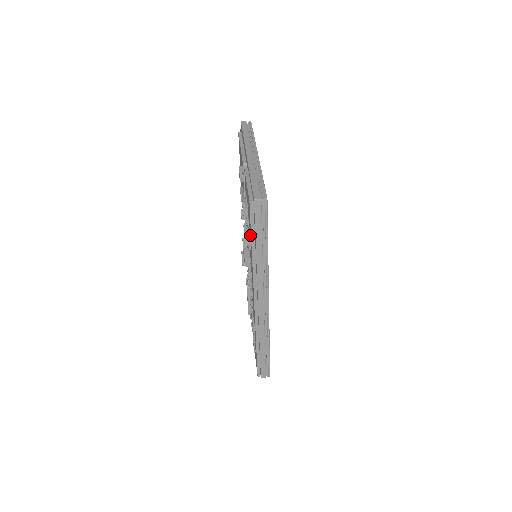
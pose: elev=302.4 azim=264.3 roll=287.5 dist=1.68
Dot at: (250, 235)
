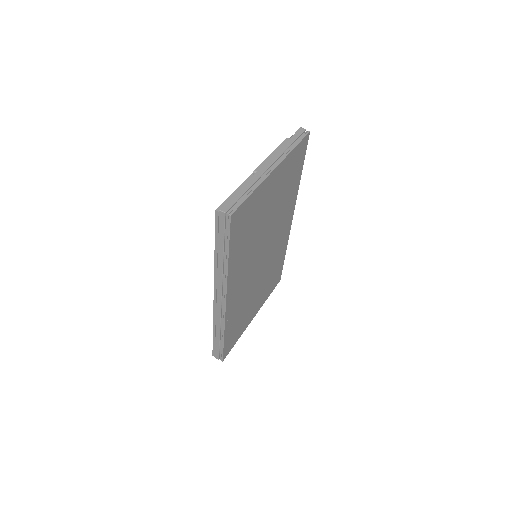
Dot at: occluded
